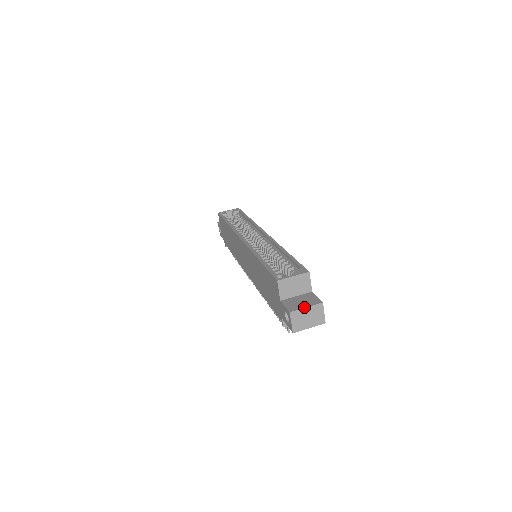
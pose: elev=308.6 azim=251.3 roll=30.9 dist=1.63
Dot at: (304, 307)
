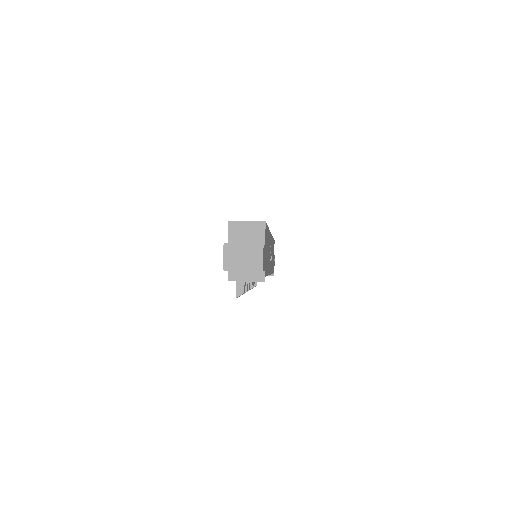
Dot at: occluded
